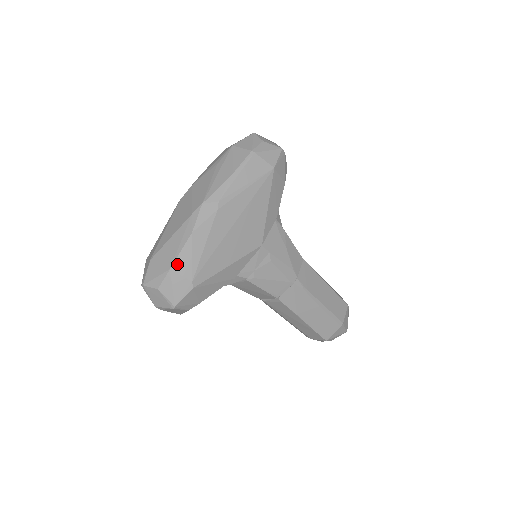
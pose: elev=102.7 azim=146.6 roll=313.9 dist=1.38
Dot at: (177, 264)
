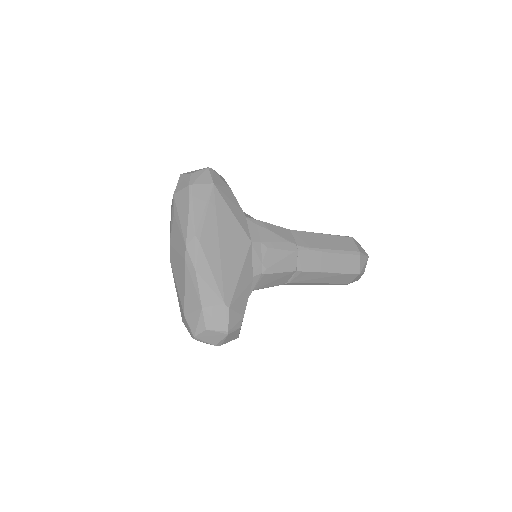
Dot at: (204, 300)
